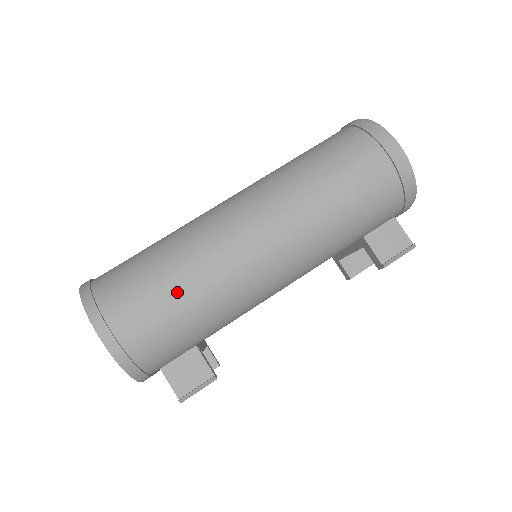
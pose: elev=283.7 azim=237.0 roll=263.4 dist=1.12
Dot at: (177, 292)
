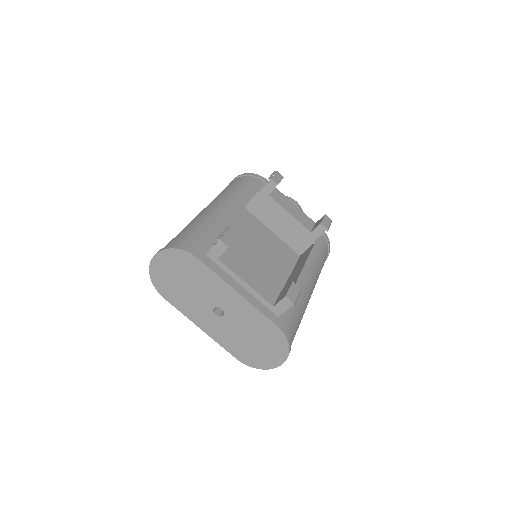
Dot at: occluded
